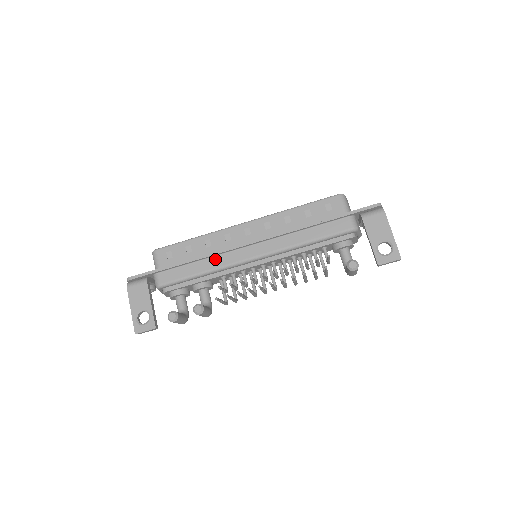
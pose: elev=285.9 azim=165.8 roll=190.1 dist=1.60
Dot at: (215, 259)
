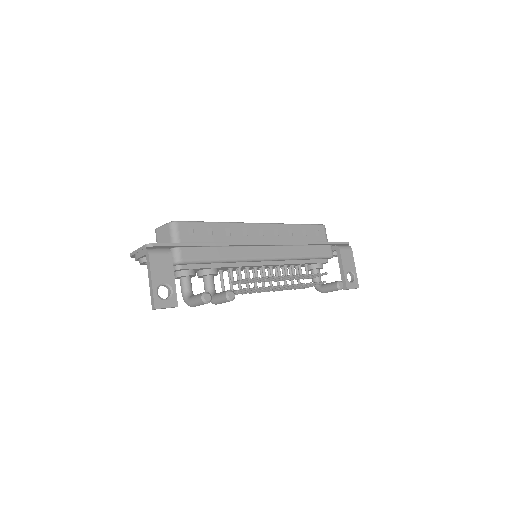
Dot at: (236, 249)
